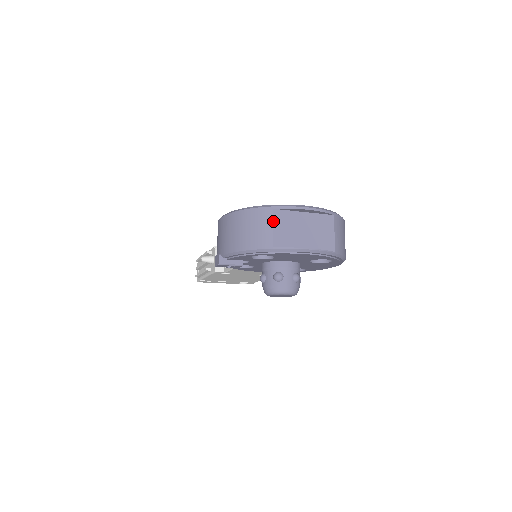
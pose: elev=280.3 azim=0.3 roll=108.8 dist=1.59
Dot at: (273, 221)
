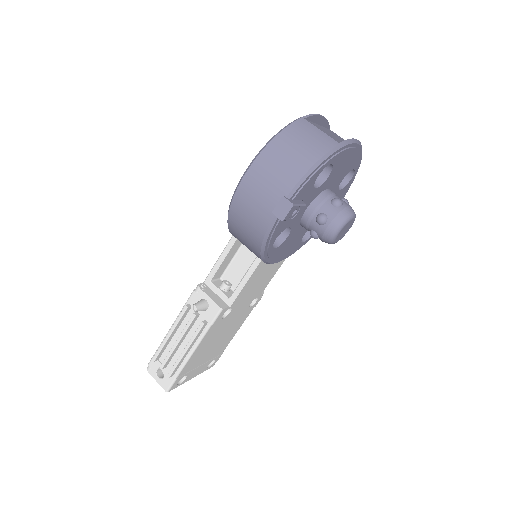
Dot at: (315, 126)
